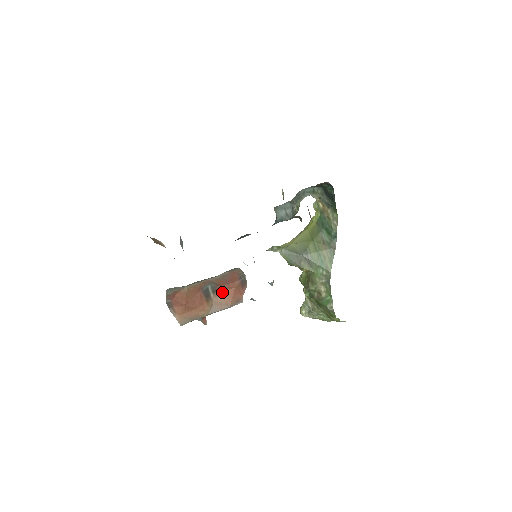
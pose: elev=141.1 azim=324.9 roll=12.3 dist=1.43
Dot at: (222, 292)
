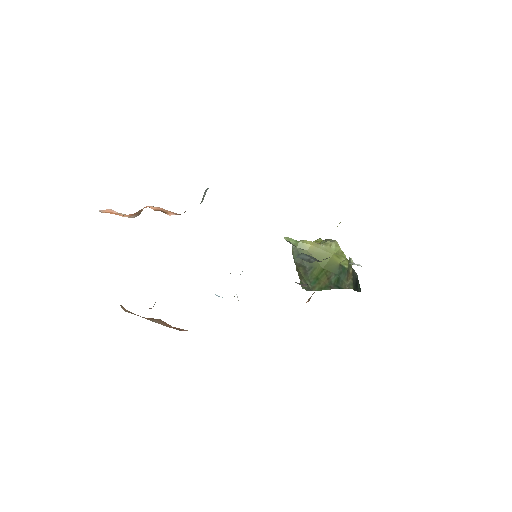
Dot at: (166, 323)
